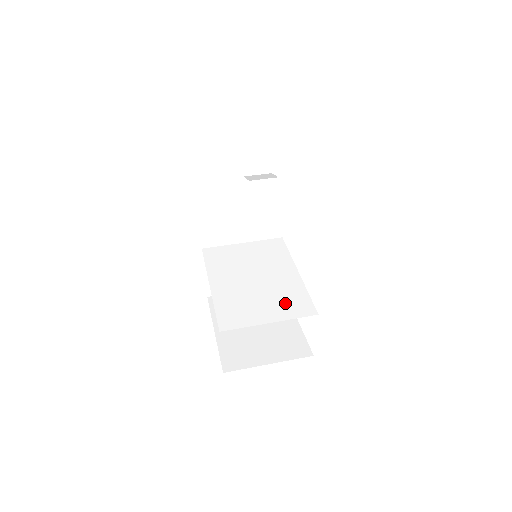
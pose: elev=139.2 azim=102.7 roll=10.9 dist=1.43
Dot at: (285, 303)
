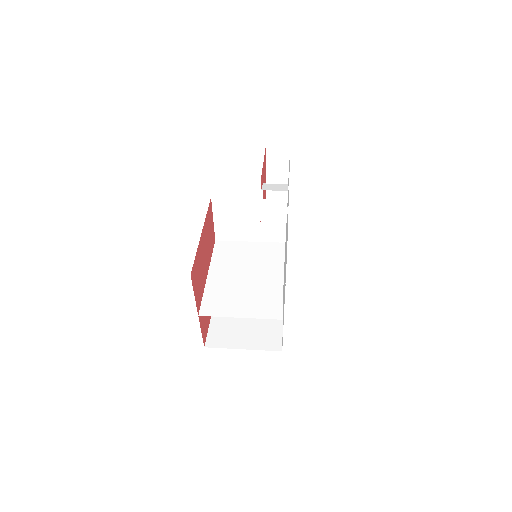
Dot at: (260, 303)
